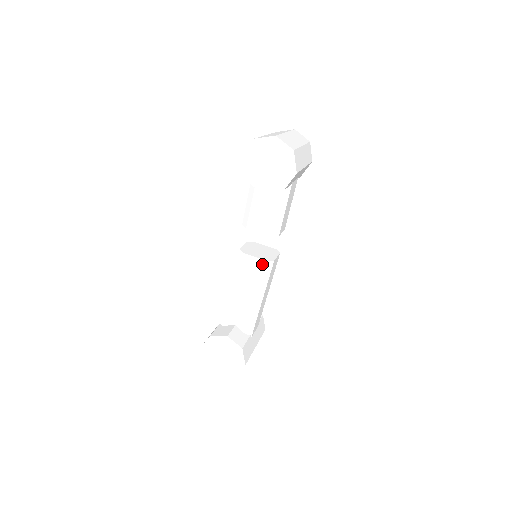
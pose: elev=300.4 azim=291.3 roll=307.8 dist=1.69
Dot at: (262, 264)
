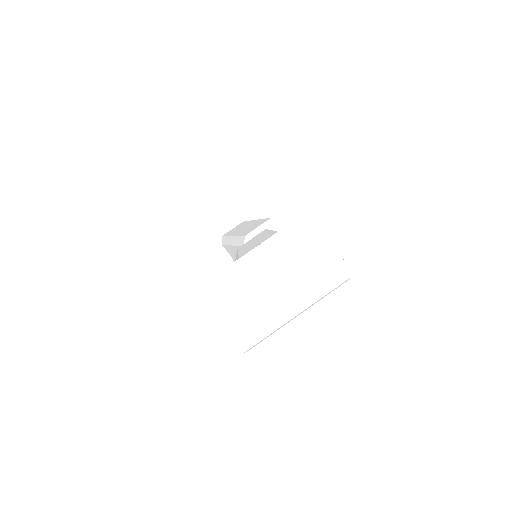
Dot at: occluded
